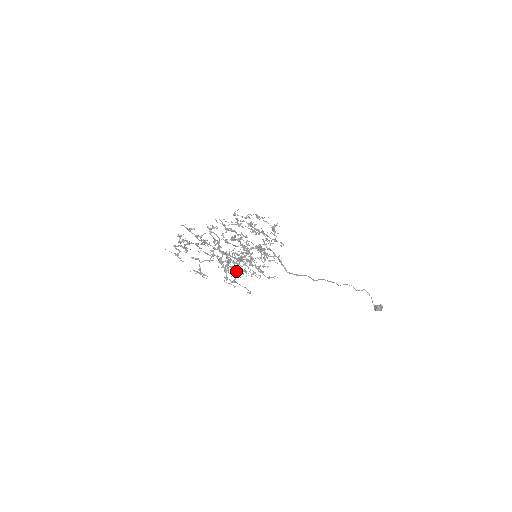
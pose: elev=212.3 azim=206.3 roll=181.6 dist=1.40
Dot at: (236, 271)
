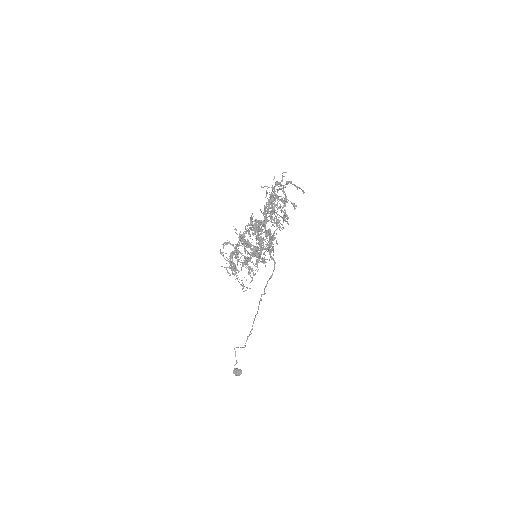
Dot at: (229, 258)
